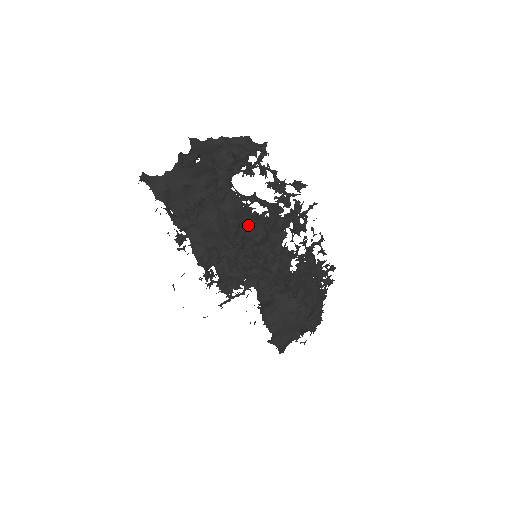
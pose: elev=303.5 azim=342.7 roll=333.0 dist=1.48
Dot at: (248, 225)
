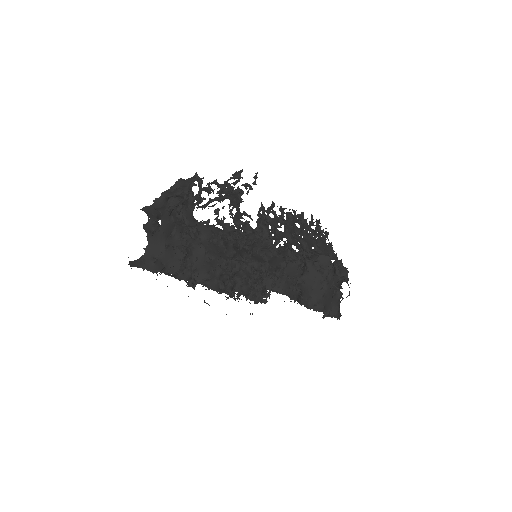
Dot at: occluded
